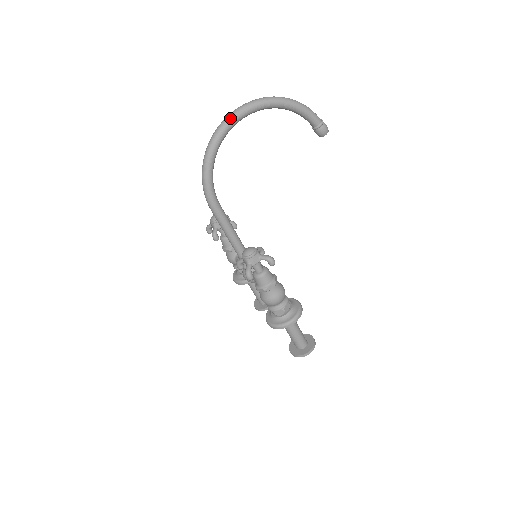
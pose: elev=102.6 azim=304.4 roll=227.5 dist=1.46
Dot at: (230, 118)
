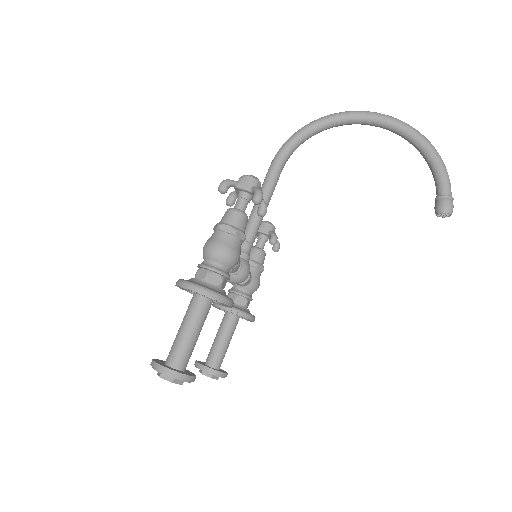
Dot at: (365, 111)
